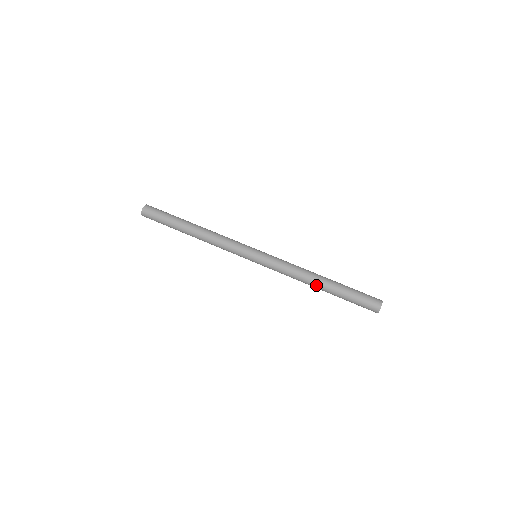
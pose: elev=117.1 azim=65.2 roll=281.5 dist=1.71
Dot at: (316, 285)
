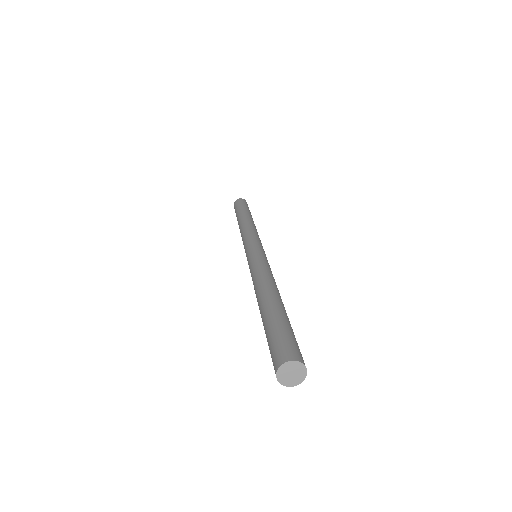
Dot at: (258, 305)
